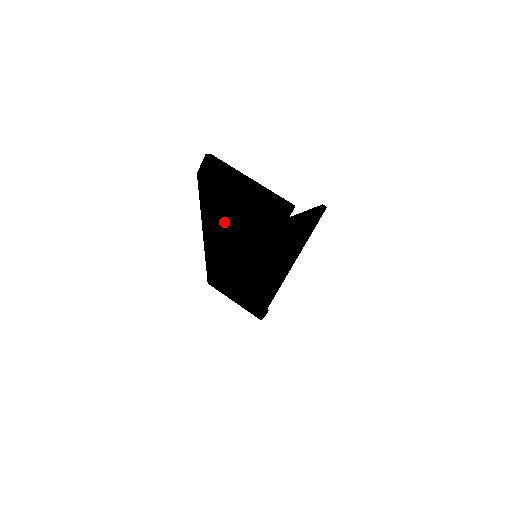
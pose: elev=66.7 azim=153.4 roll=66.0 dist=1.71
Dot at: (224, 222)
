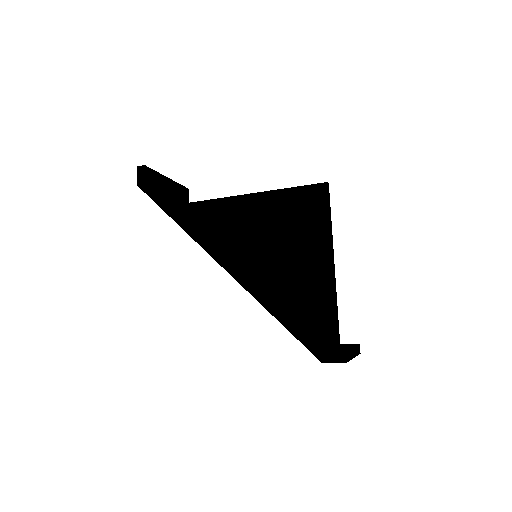
Dot at: occluded
